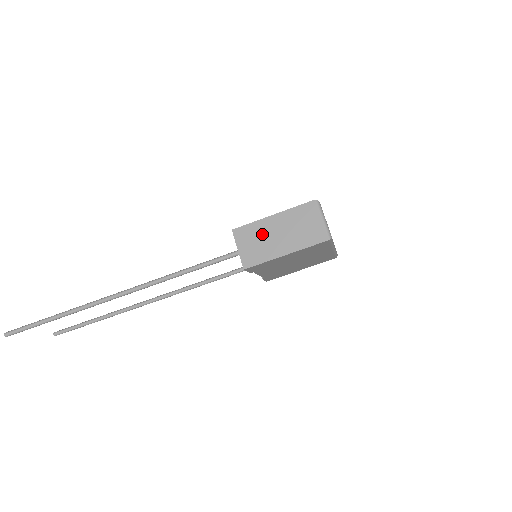
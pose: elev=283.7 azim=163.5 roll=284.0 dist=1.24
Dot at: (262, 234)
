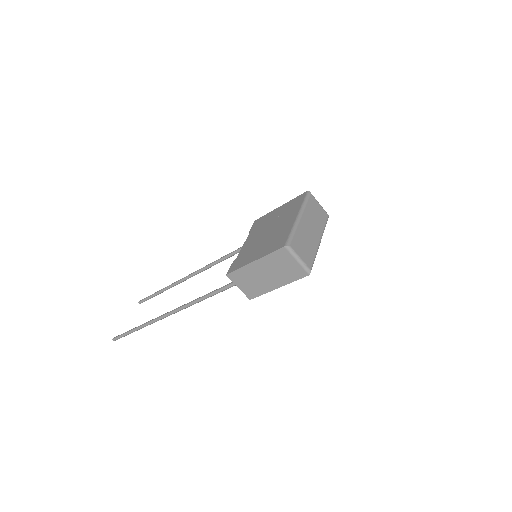
Dot at: (252, 276)
